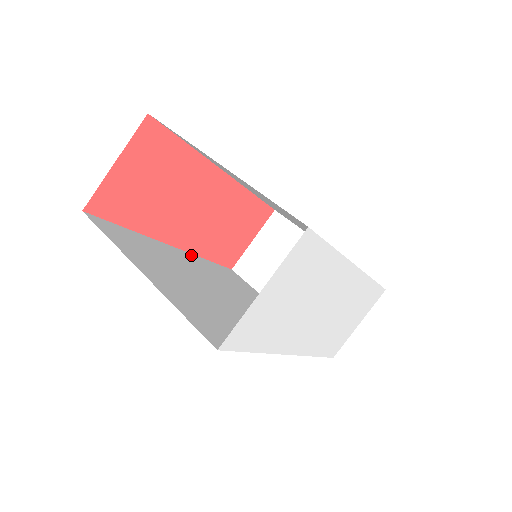
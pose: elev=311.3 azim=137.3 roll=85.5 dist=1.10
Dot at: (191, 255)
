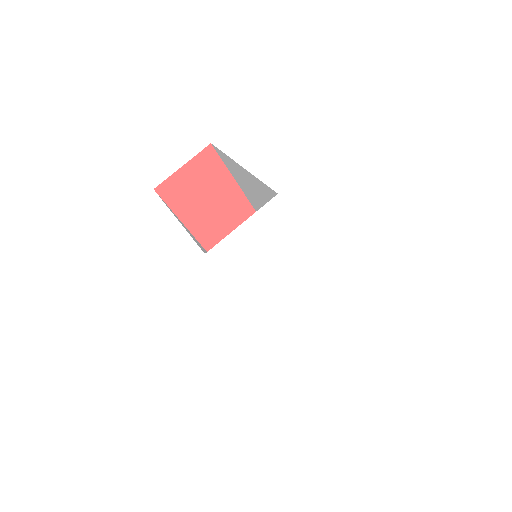
Dot at: occluded
